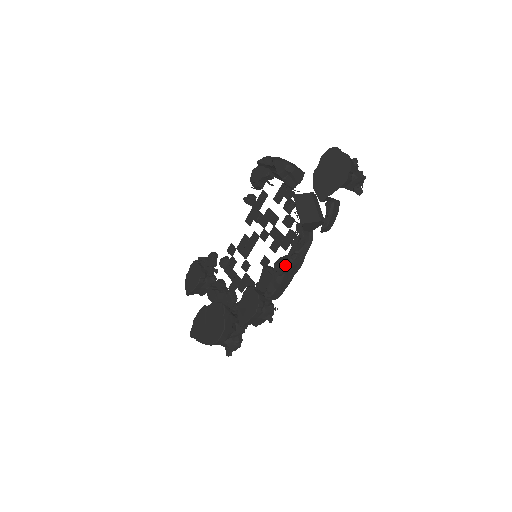
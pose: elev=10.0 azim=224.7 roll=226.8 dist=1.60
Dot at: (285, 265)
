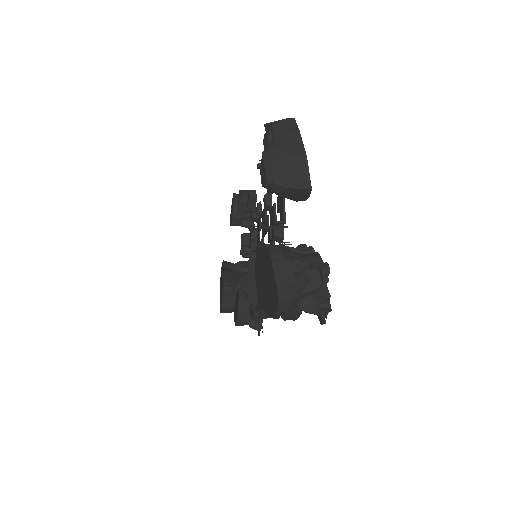
Dot at: (252, 313)
